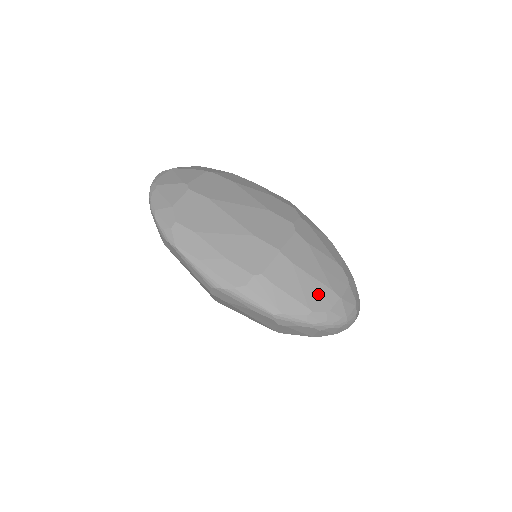
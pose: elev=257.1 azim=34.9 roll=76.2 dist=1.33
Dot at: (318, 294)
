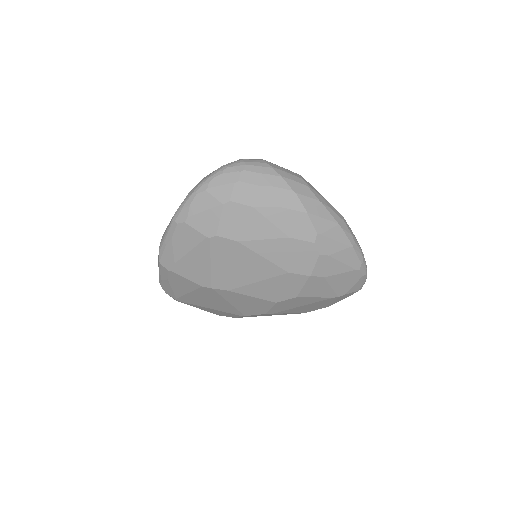
Dot at: occluded
